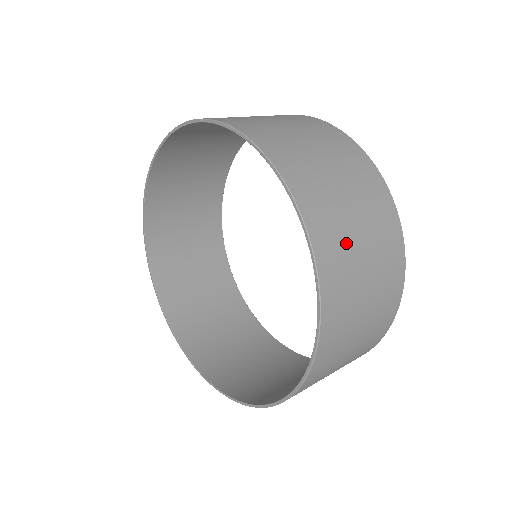
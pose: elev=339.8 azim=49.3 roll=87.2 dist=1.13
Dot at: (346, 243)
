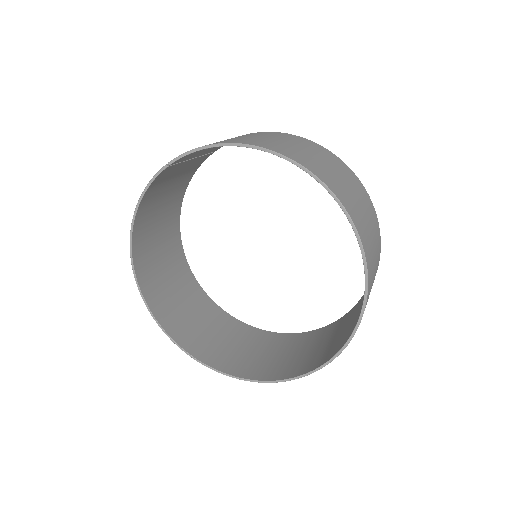
Dot at: (325, 169)
